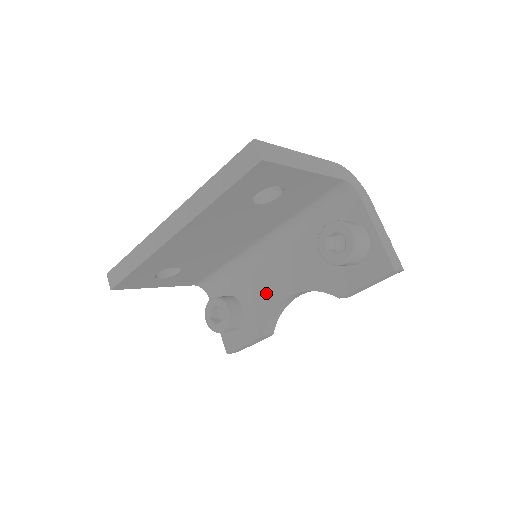
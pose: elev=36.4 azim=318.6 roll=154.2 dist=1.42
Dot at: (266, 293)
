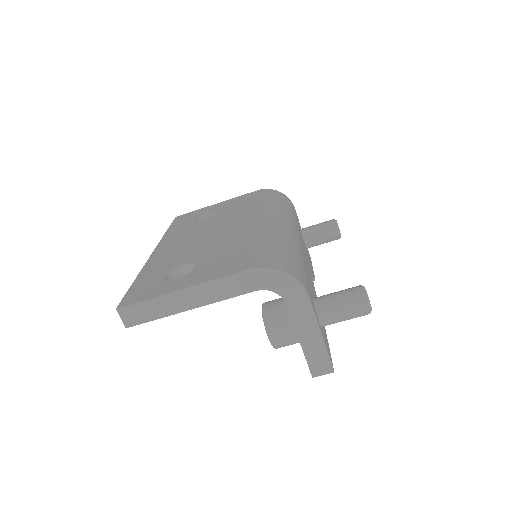
Dot at: occluded
